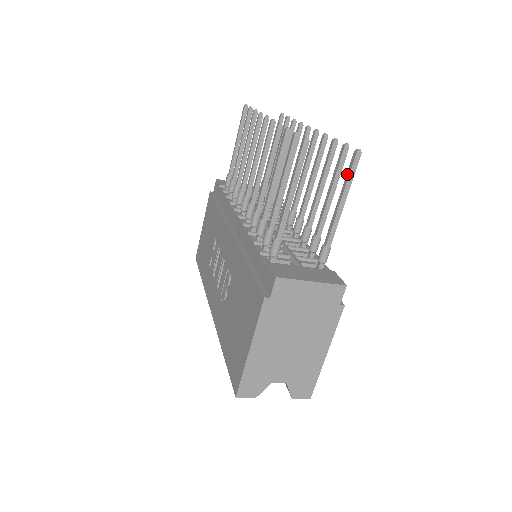
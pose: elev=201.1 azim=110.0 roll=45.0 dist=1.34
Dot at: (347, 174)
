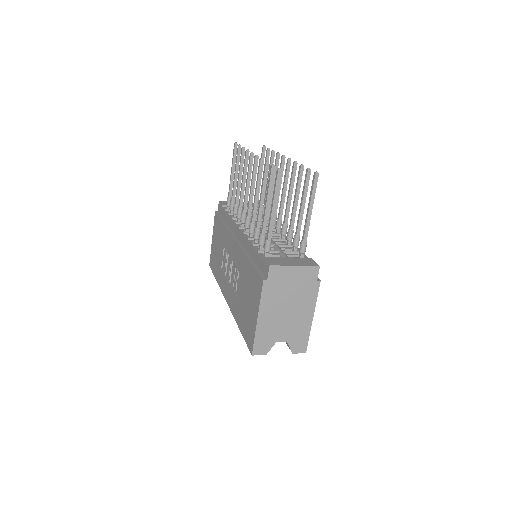
Dot at: (311, 189)
